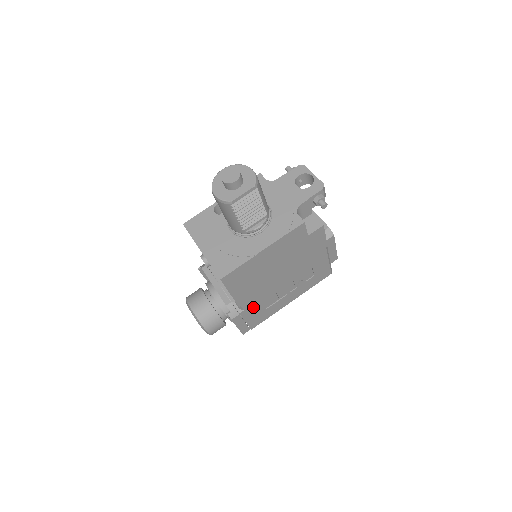
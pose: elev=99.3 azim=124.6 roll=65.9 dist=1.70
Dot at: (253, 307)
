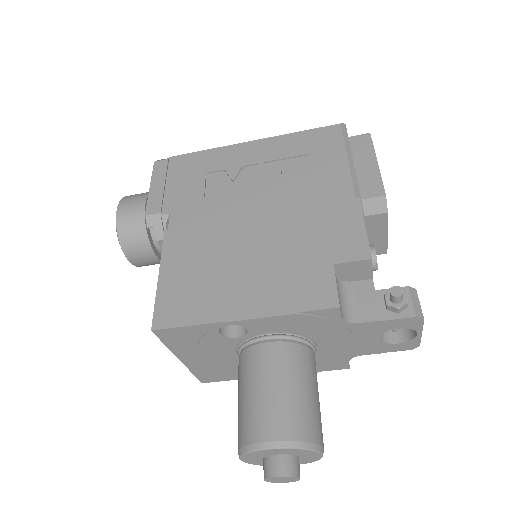
Dot at: occluded
